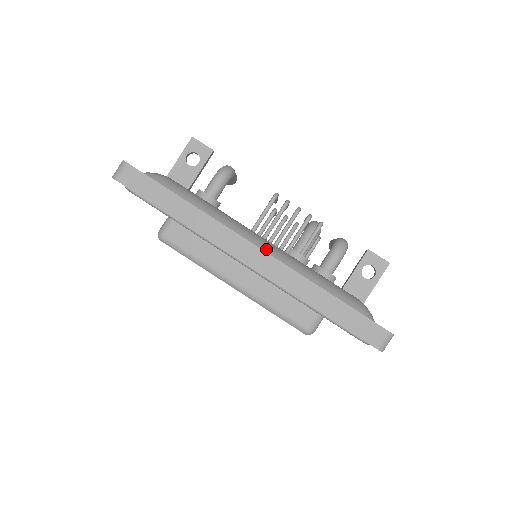
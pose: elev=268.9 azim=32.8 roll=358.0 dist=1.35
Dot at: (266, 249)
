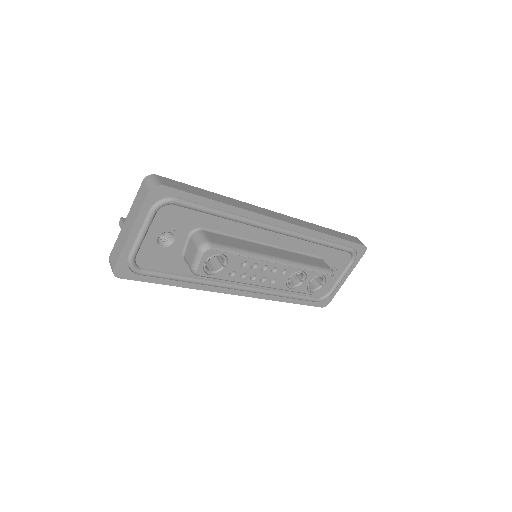
Dot at: occluded
